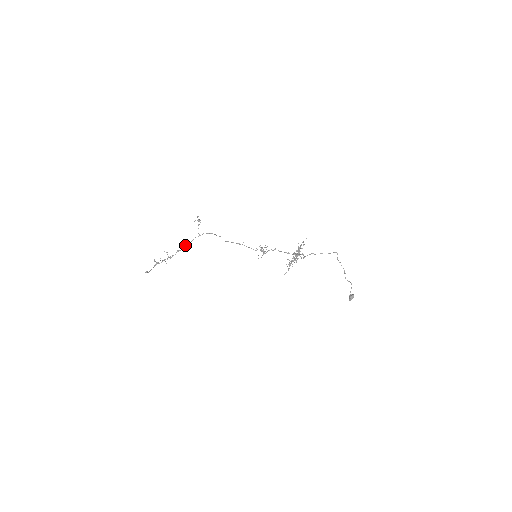
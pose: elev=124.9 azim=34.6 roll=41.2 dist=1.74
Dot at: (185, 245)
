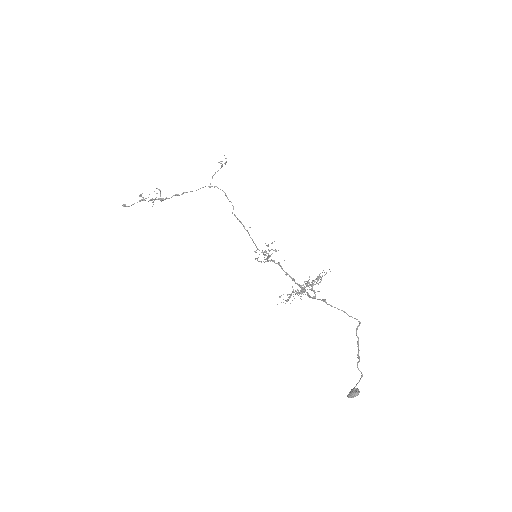
Dot at: occluded
